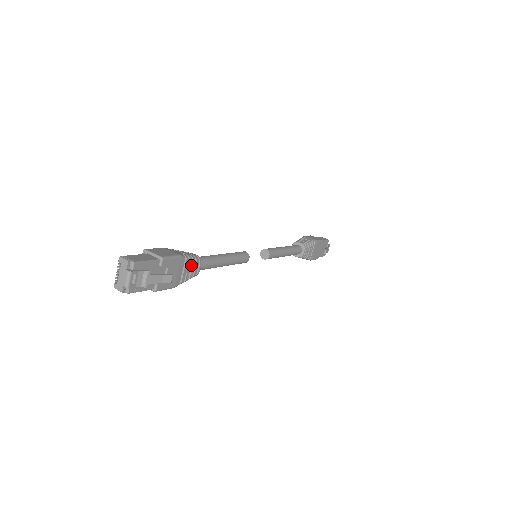
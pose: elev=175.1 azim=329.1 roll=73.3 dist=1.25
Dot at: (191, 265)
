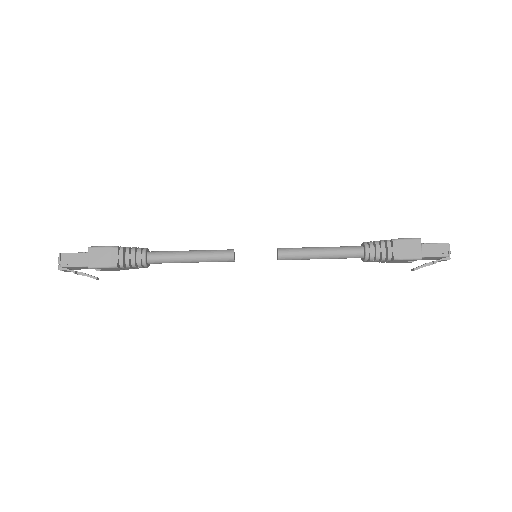
Dot at: (133, 266)
